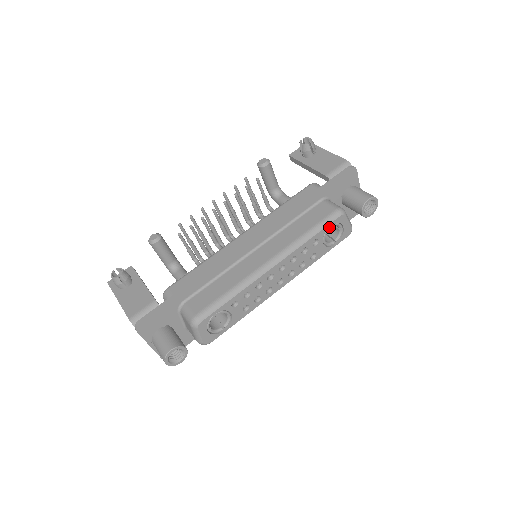
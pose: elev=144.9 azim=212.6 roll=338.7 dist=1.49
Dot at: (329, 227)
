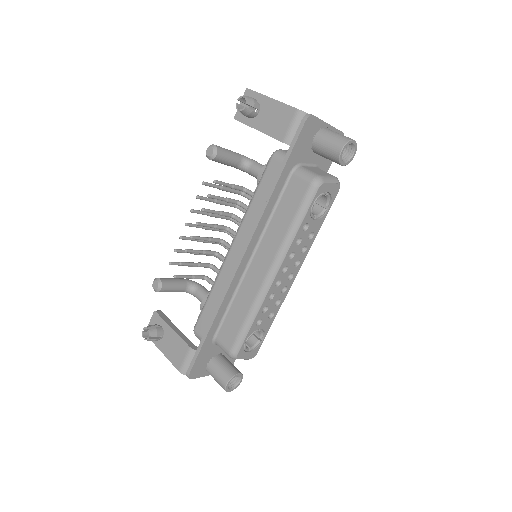
Dot at: (312, 206)
